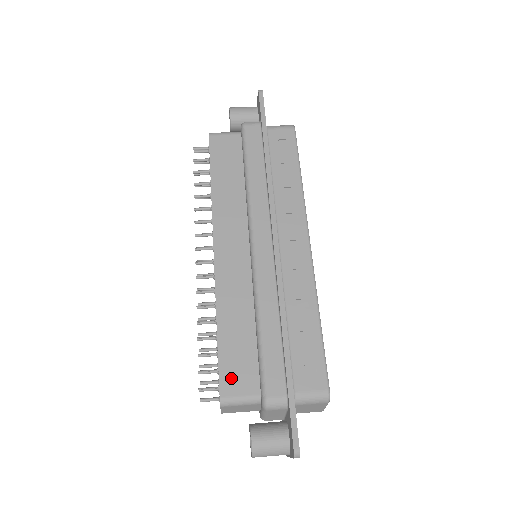
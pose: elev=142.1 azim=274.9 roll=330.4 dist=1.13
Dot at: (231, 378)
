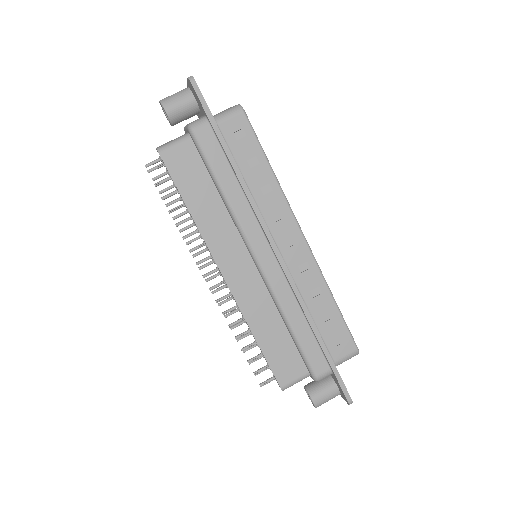
Dot at: (283, 371)
